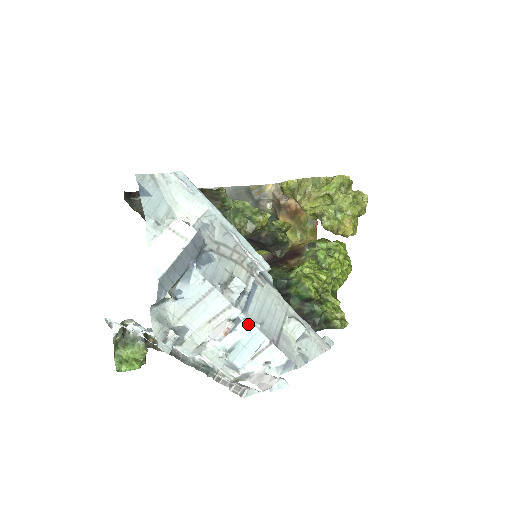
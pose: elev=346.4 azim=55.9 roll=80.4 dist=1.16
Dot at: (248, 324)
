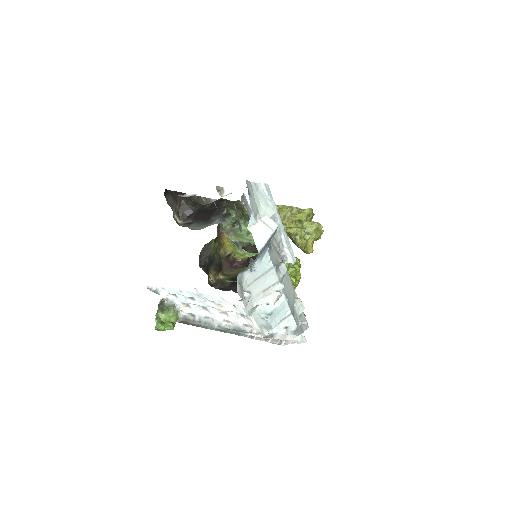
Dot at: (283, 297)
